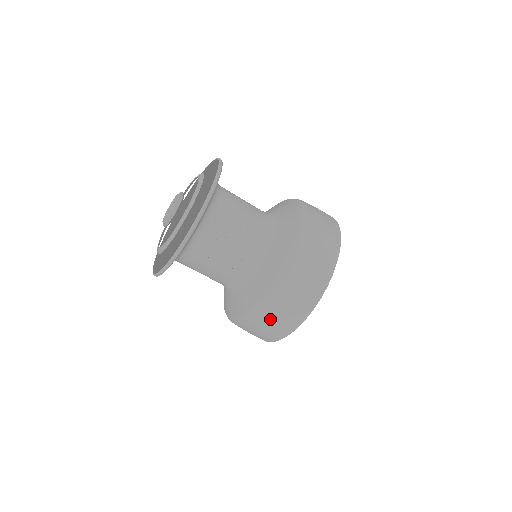
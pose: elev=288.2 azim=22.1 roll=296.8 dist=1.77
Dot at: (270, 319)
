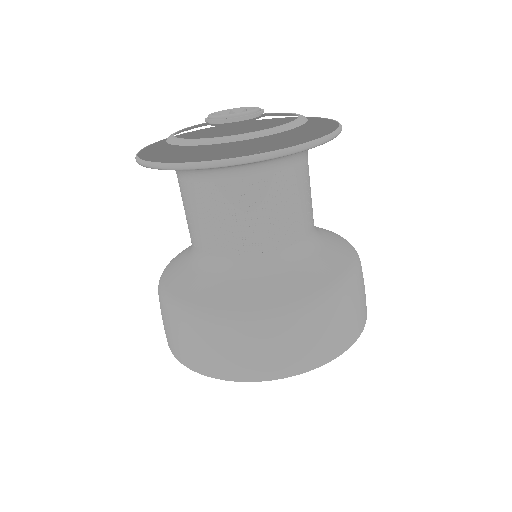
Dot at: (181, 333)
